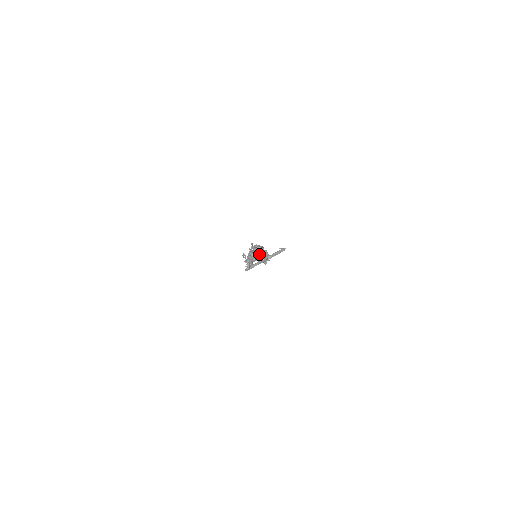
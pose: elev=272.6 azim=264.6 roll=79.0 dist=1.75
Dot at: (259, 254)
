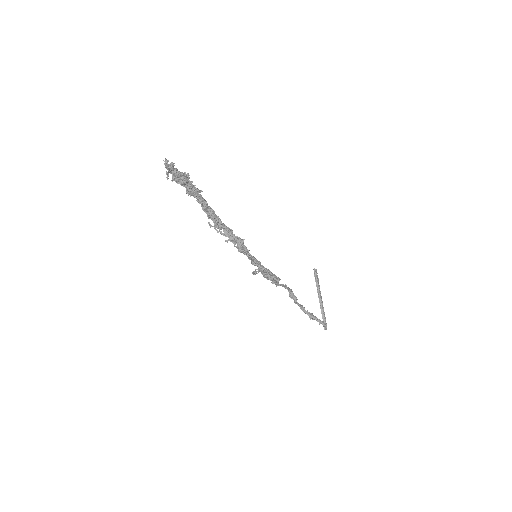
Dot at: (173, 178)
